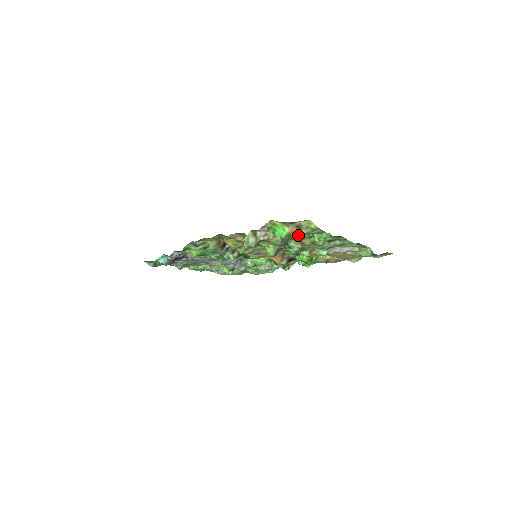
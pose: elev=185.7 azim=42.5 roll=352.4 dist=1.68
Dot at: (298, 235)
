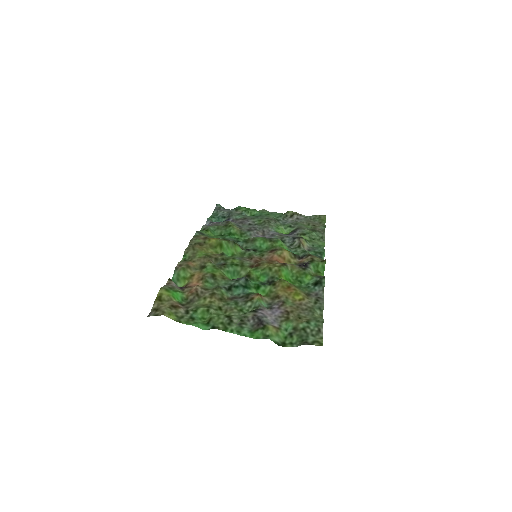
Dot at: (187, 307)
